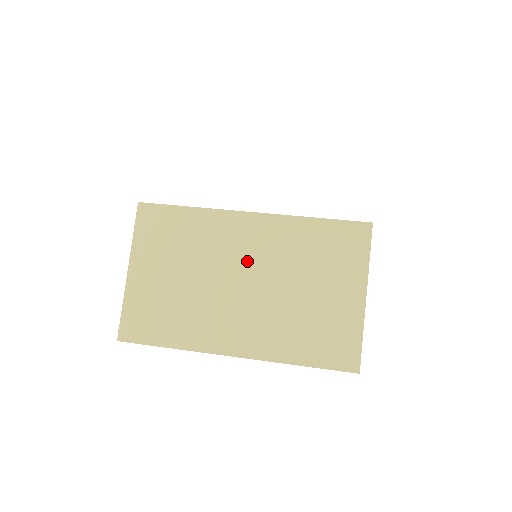
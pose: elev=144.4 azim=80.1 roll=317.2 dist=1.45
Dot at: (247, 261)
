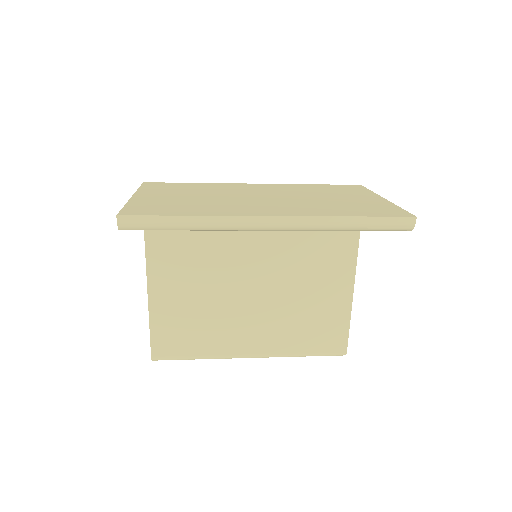
Dot at: (261, 192)
